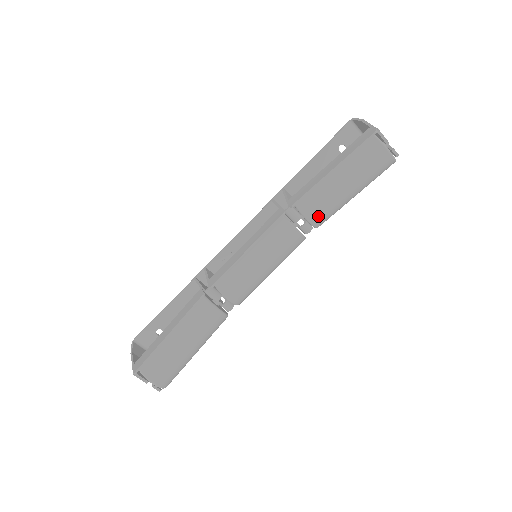
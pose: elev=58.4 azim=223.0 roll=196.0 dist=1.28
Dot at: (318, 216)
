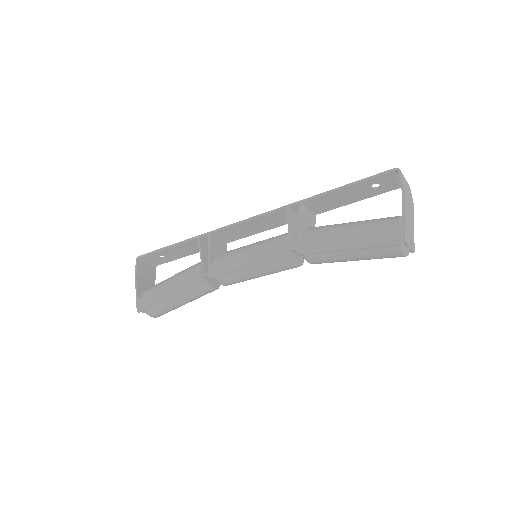
Dot at: (319, 263)
